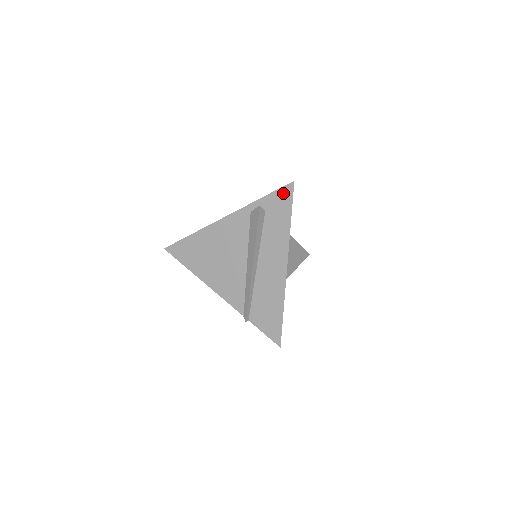
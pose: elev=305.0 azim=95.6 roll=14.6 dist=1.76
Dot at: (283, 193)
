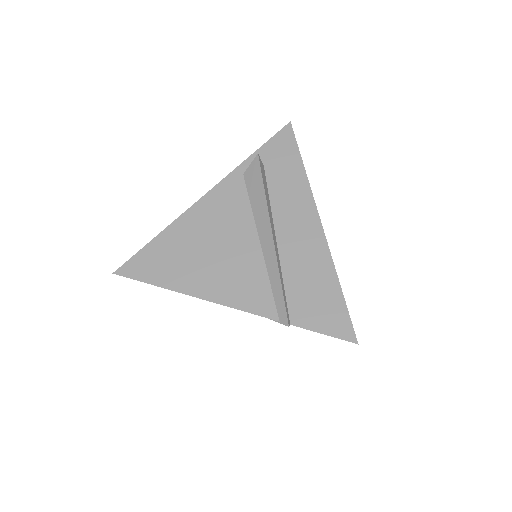
Dot at: (281, 138)
